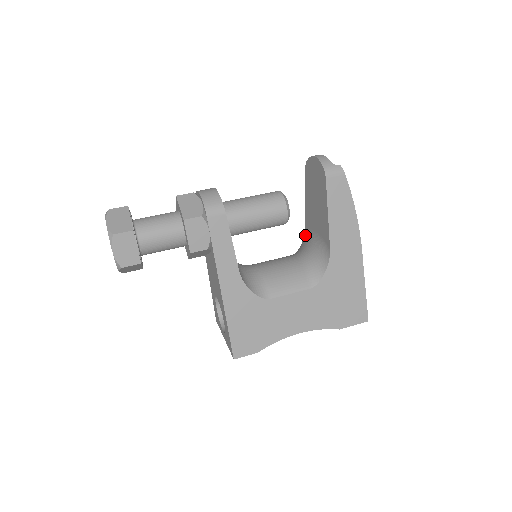
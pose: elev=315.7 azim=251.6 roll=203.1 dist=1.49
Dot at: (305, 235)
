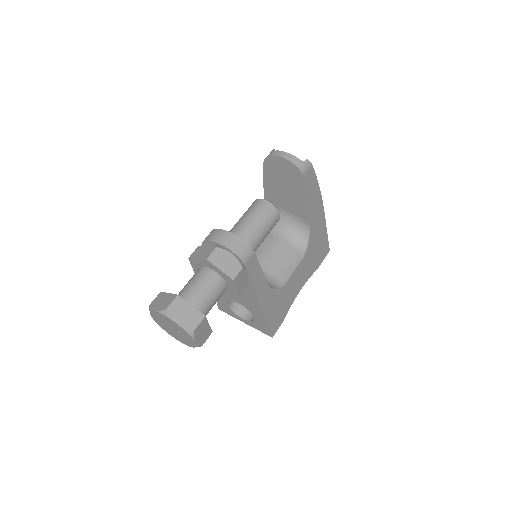
Dot at: occluded
